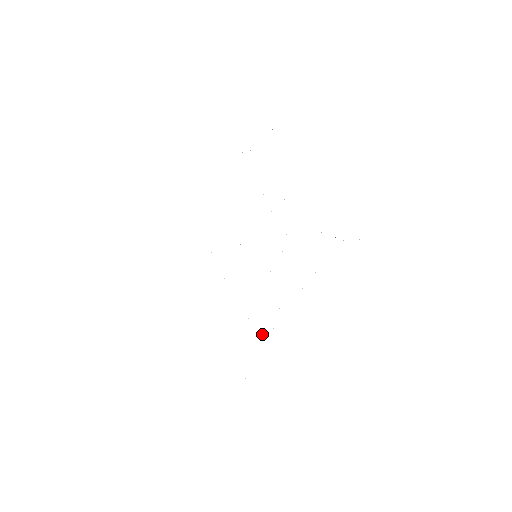
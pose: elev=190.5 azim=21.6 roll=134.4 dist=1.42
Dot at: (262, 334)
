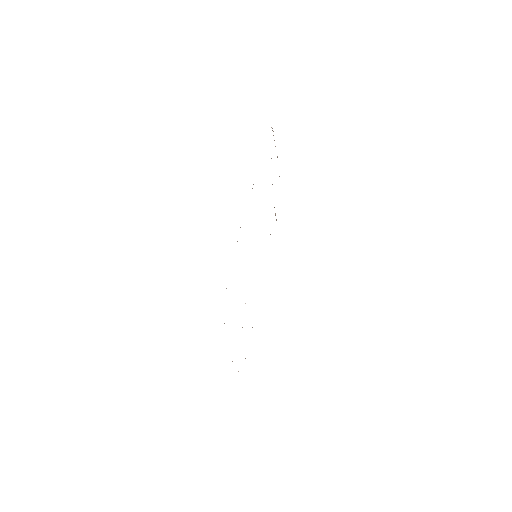
Dot at: occluded
